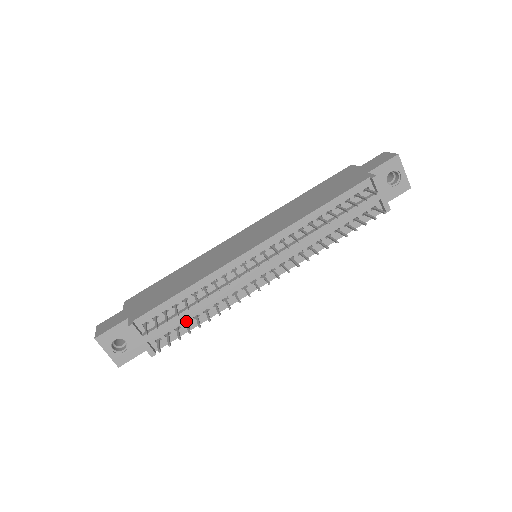
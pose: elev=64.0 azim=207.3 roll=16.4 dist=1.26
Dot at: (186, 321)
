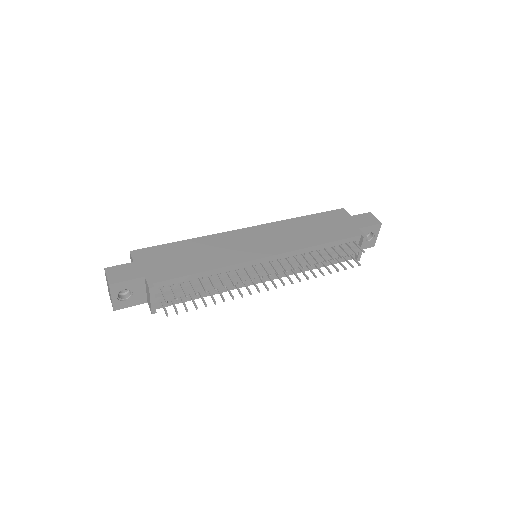
Dot at: occluded
